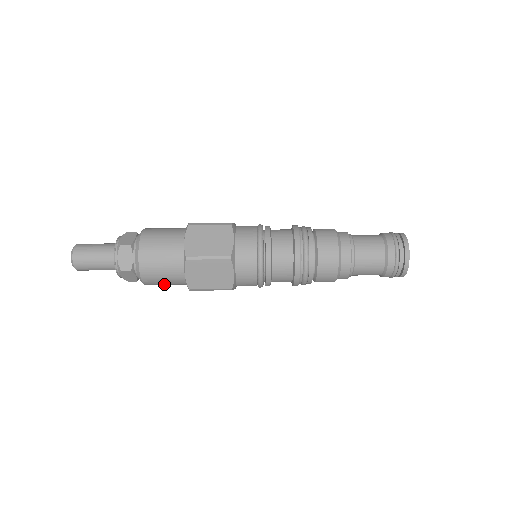
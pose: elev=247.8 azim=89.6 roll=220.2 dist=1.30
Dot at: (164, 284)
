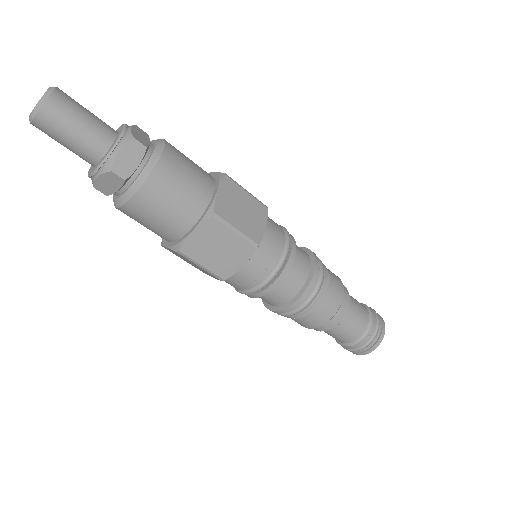
Dot at: (144, 223)
